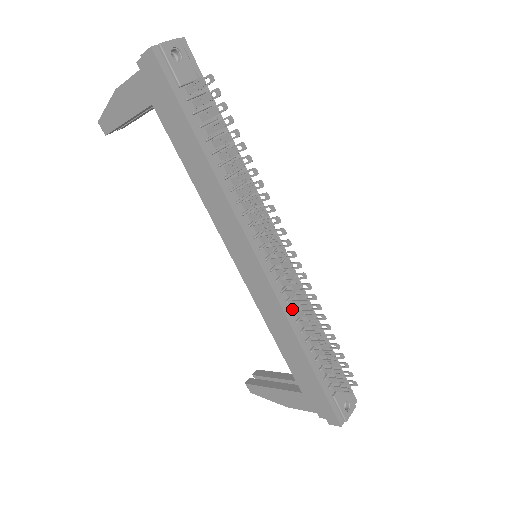
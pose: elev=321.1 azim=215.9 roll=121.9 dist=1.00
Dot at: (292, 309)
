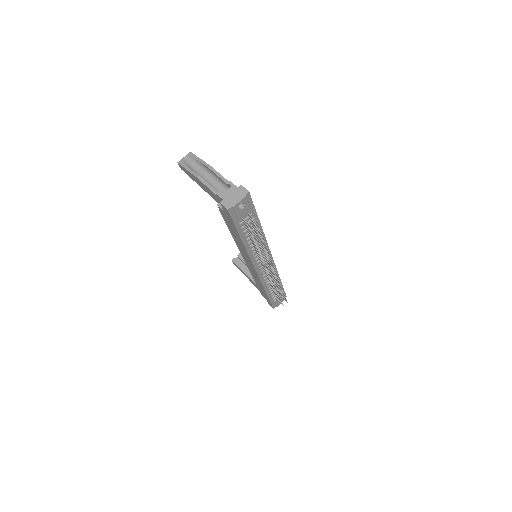
Dot at: (266, 280)
